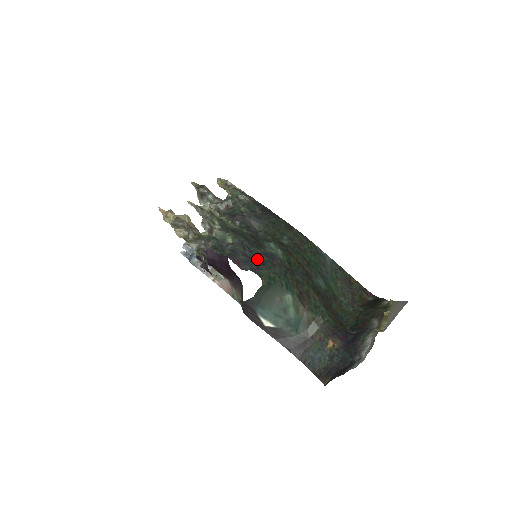
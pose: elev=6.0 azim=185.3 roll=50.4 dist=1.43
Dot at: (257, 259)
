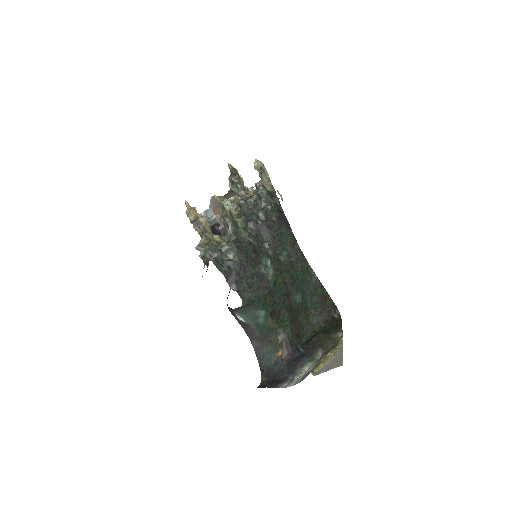
Dot at: (247, 280)
